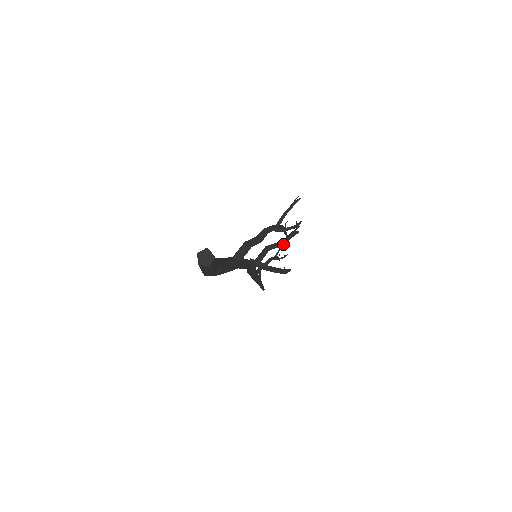
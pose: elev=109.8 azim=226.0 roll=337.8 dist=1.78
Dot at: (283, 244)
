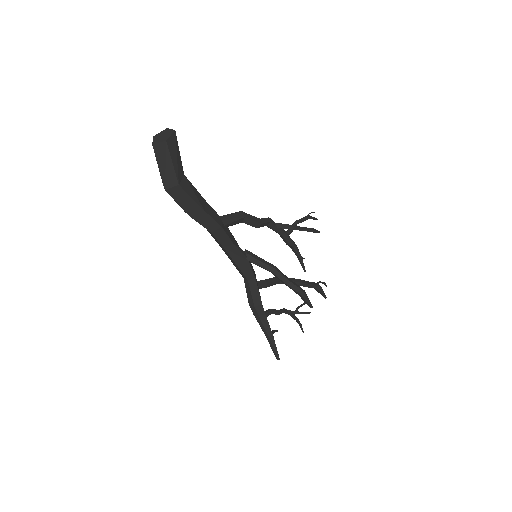
Dot at: (300, 282)
